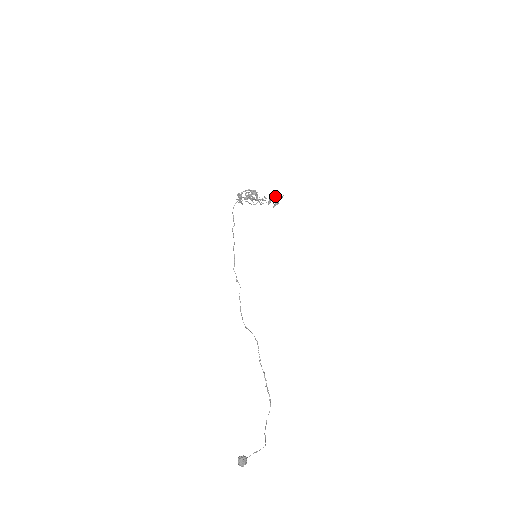
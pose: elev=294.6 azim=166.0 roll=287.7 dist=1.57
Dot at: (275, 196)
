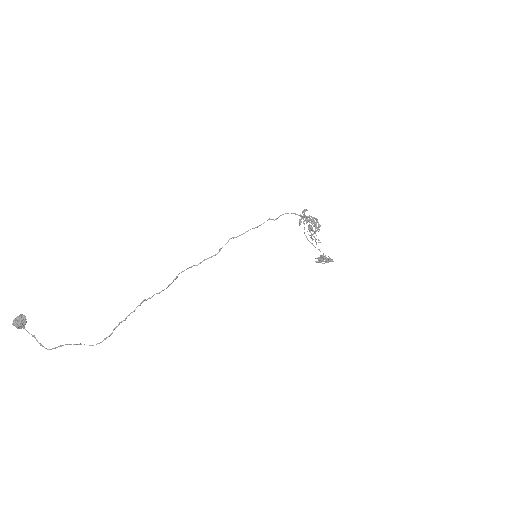
Dot at: occluded
